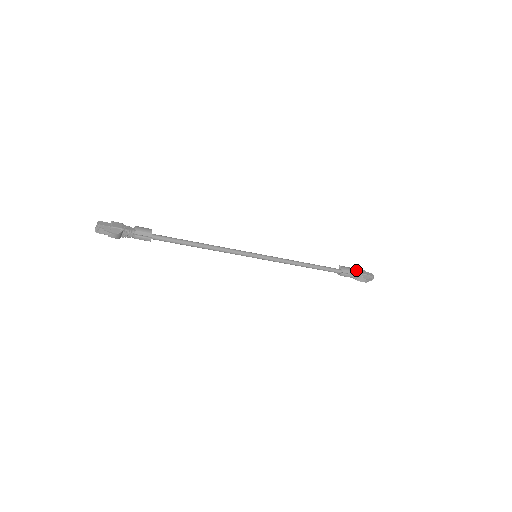
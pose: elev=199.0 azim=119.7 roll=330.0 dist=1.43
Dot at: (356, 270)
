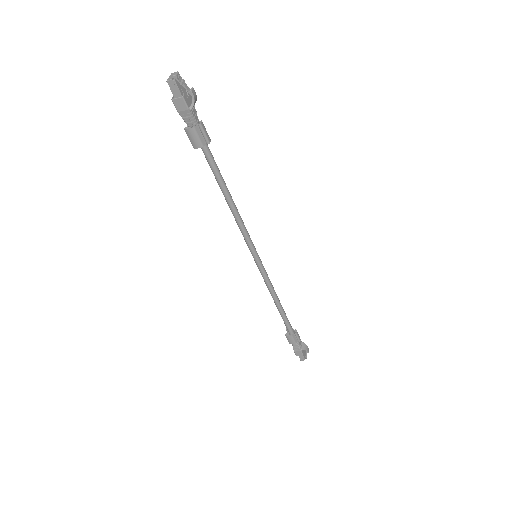
Dot at: occluded
